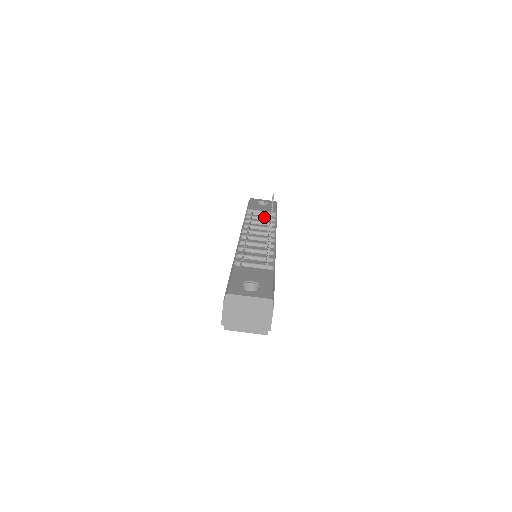
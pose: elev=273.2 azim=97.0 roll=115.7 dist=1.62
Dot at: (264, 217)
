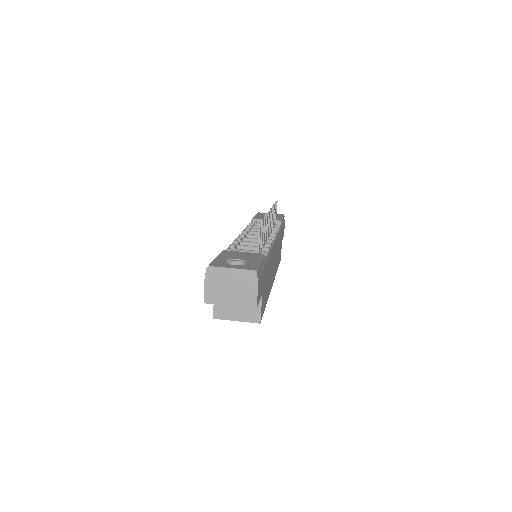
Dot at: occluded
